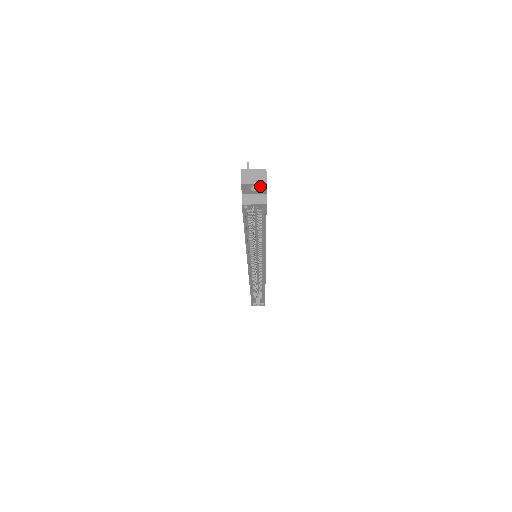
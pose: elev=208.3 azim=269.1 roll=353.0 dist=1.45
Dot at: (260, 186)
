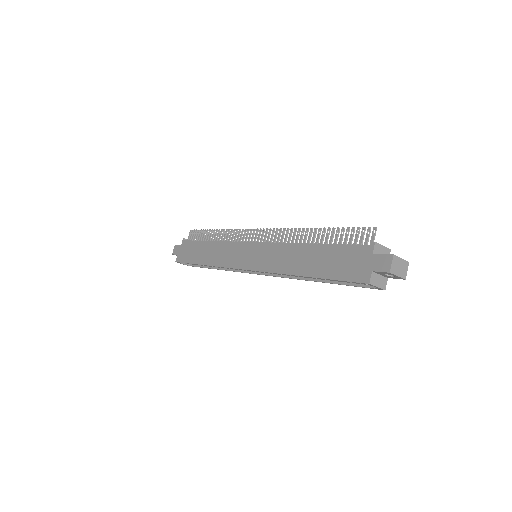
Dot at: (397, 277)
